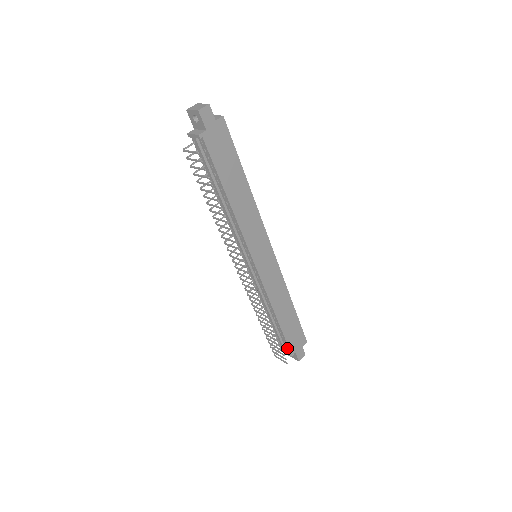
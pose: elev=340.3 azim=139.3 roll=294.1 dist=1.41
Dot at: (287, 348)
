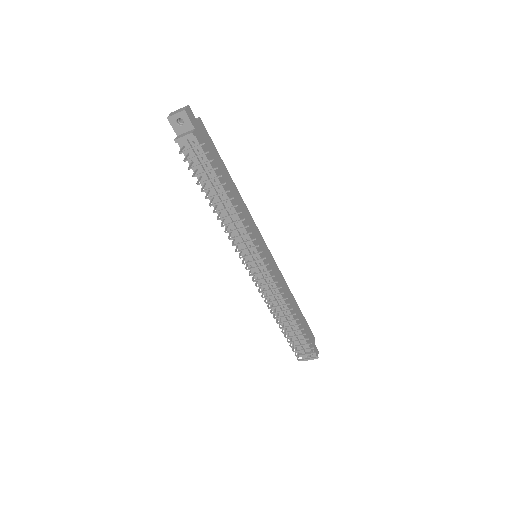
Dot at: (306, 347)
